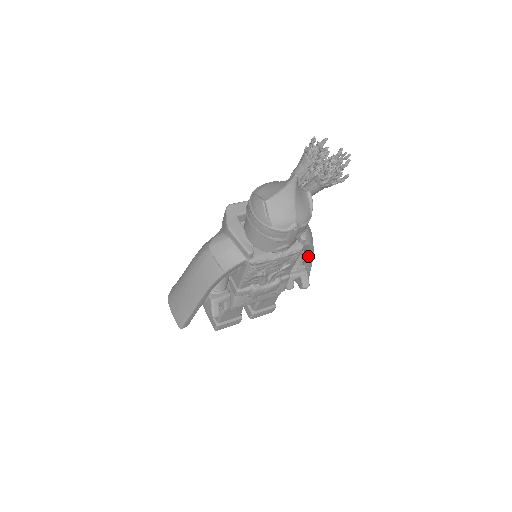
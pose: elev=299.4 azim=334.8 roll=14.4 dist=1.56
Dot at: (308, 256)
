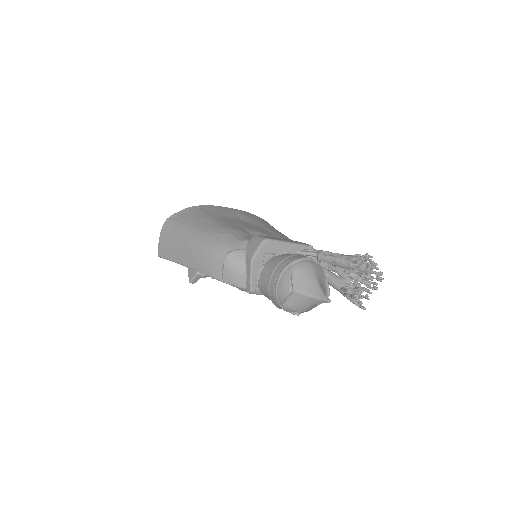
Dot at: occluded
